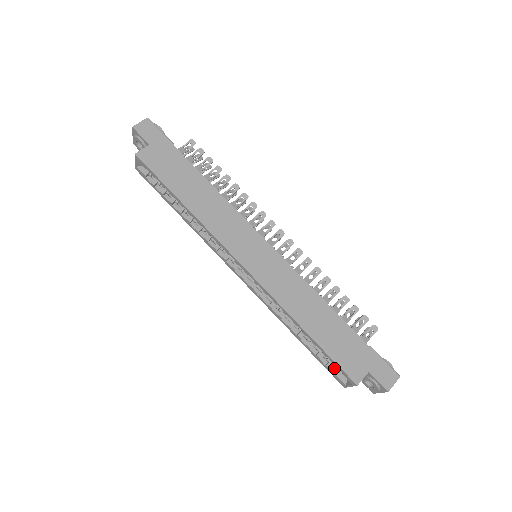
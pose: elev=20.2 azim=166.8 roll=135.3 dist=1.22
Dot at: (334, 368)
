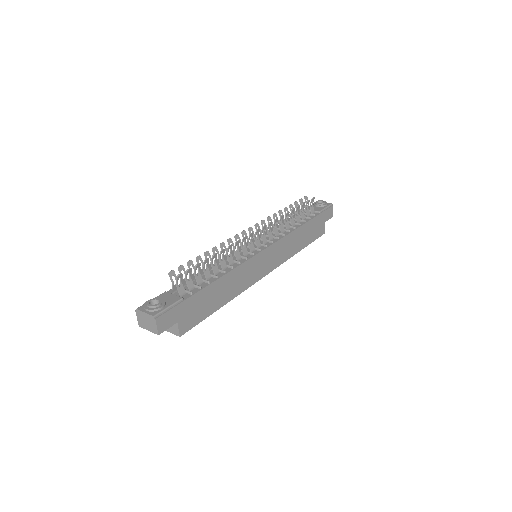
Dot at: occluded
